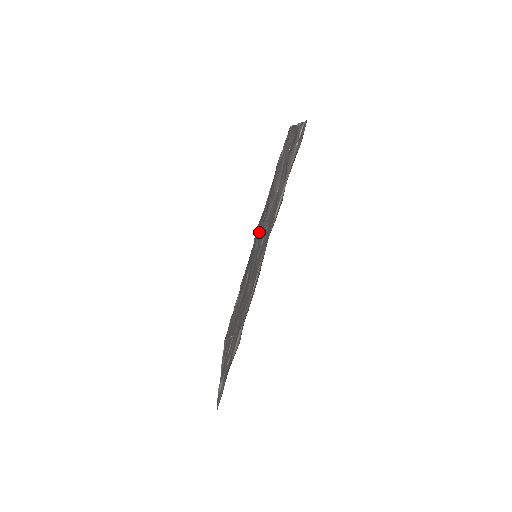
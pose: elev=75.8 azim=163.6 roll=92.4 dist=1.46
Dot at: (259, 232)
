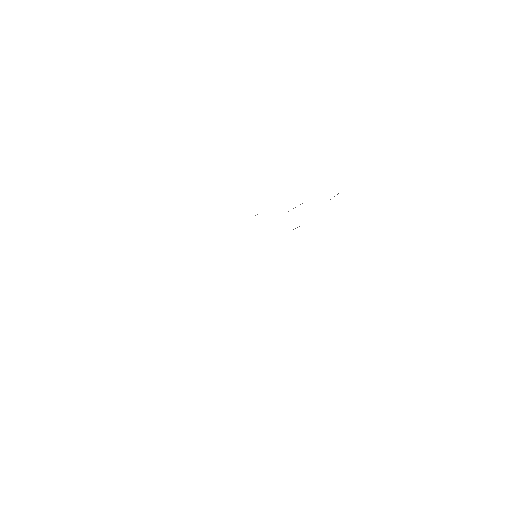
Dot at: occluded
